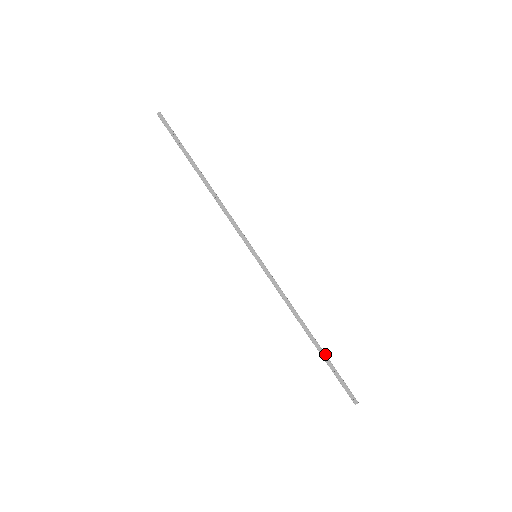
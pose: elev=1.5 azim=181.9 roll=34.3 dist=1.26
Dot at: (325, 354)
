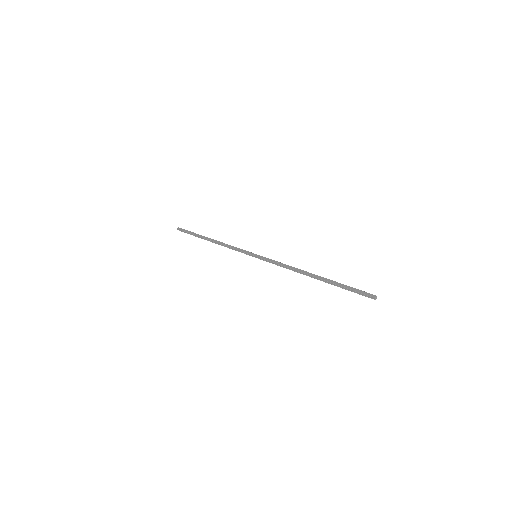
Dot at: (331, 280)
